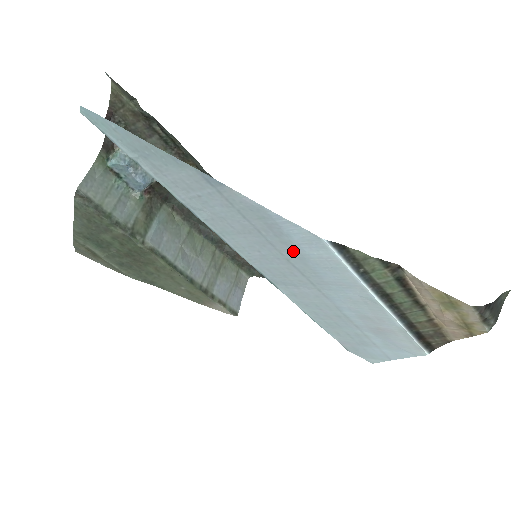
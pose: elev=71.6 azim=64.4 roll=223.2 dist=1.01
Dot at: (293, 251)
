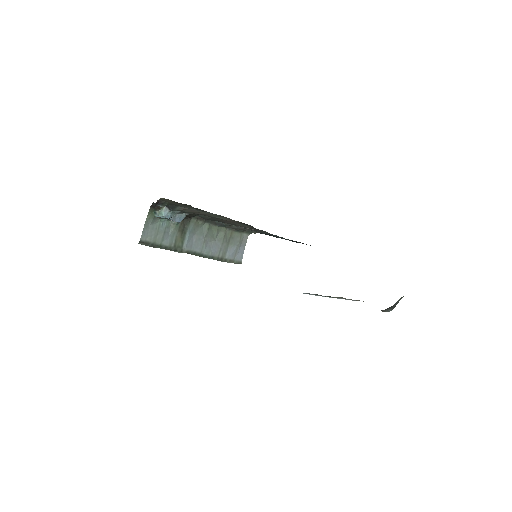
Dot at: occluded
